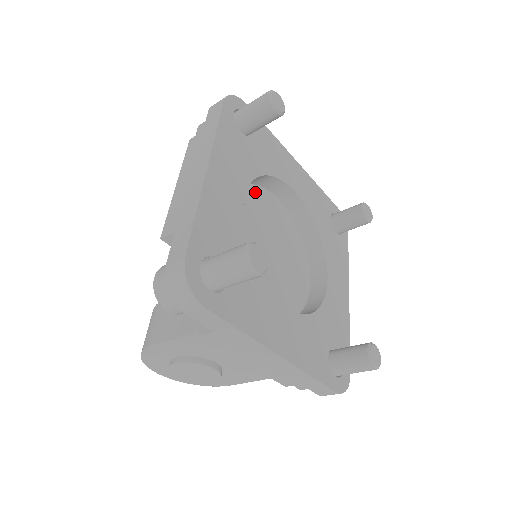
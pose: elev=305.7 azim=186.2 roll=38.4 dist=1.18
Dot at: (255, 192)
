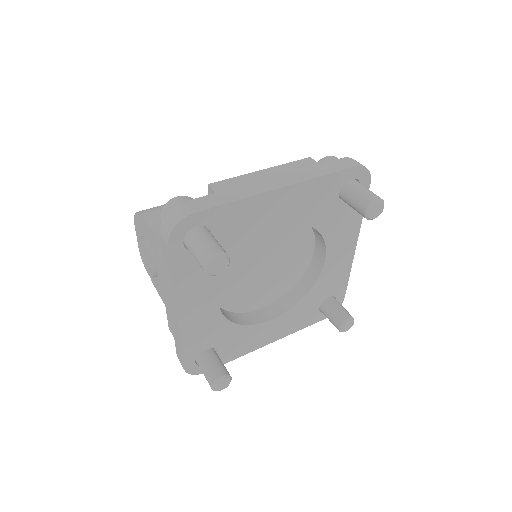
Dot at: (304, 229)
